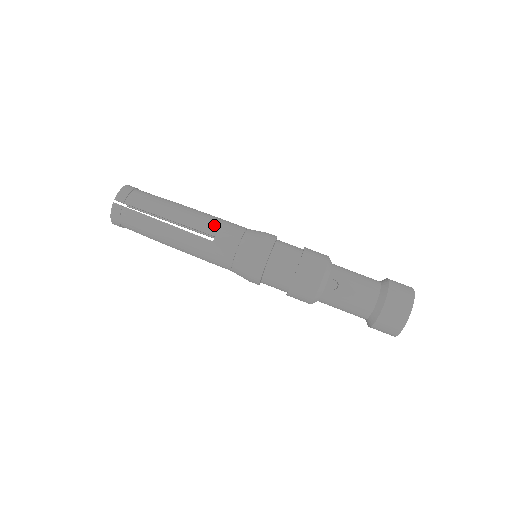
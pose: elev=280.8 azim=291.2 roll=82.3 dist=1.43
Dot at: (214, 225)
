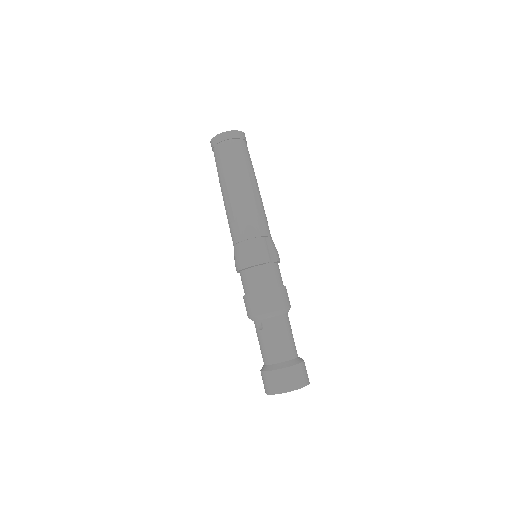
Dot at: (242, 214)
